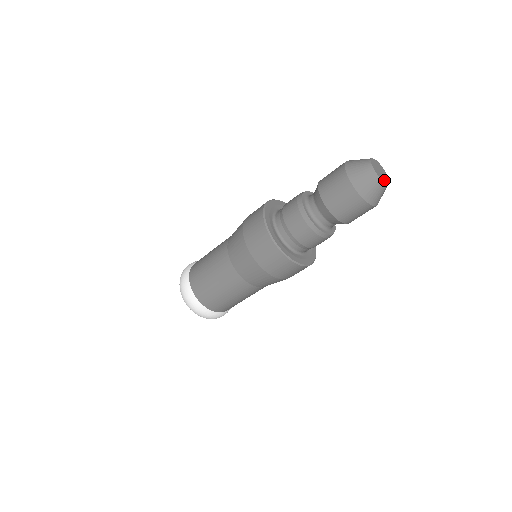
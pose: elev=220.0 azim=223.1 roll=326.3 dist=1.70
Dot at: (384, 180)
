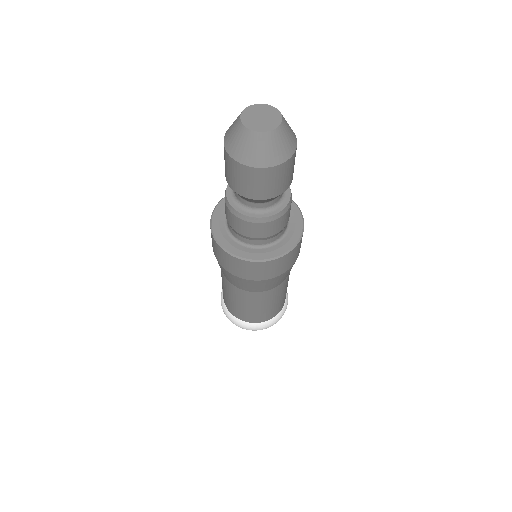
Dot at: (256, 128)
